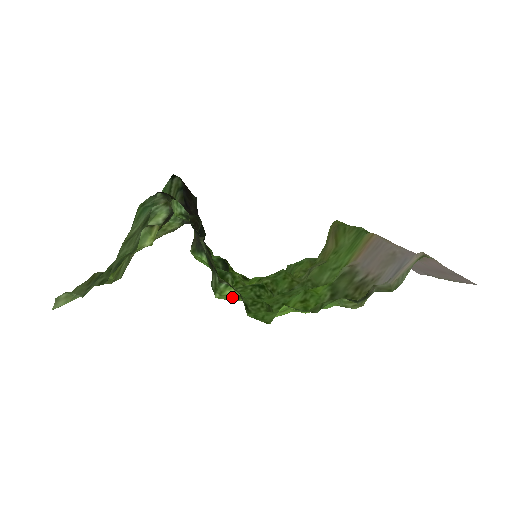
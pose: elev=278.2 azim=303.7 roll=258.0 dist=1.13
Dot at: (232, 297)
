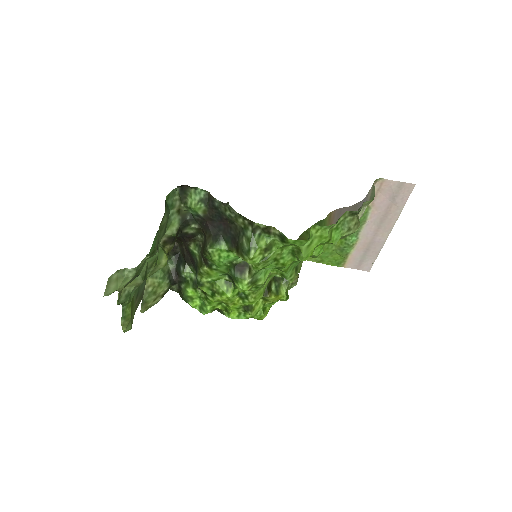
Dot at: (264, 253)
